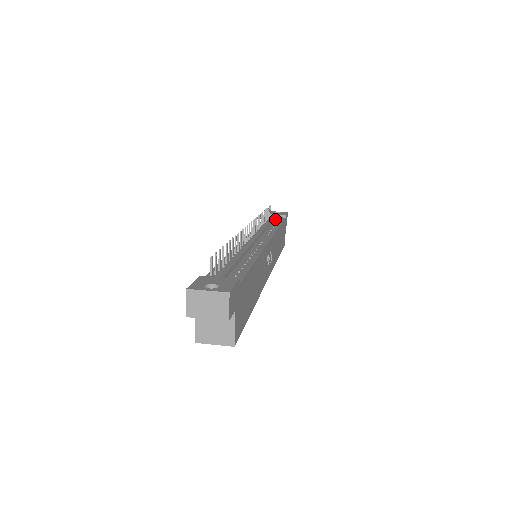
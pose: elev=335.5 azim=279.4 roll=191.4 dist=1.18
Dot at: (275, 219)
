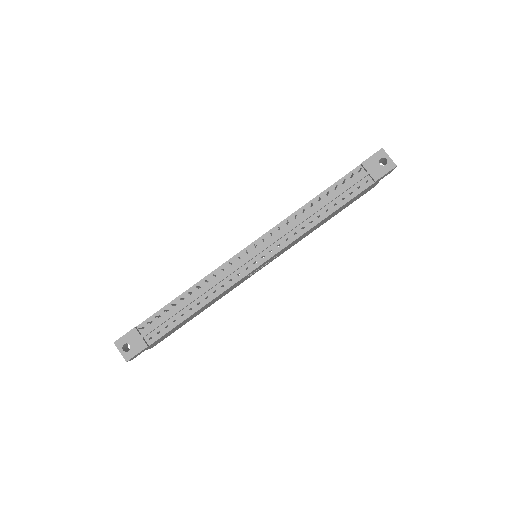
Dot at: (353, 186)
